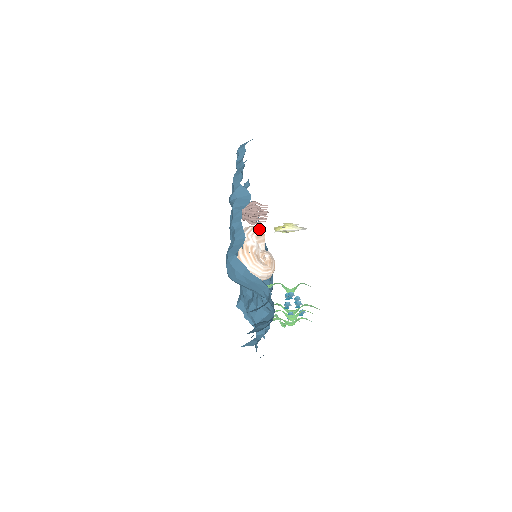
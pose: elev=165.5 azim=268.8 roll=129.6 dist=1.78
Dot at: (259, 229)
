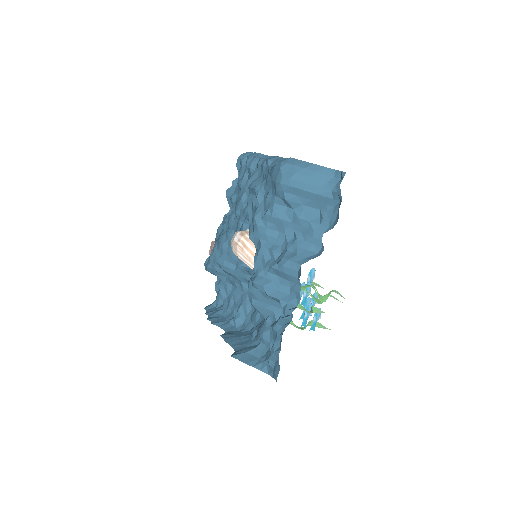
Dot at: occluded
